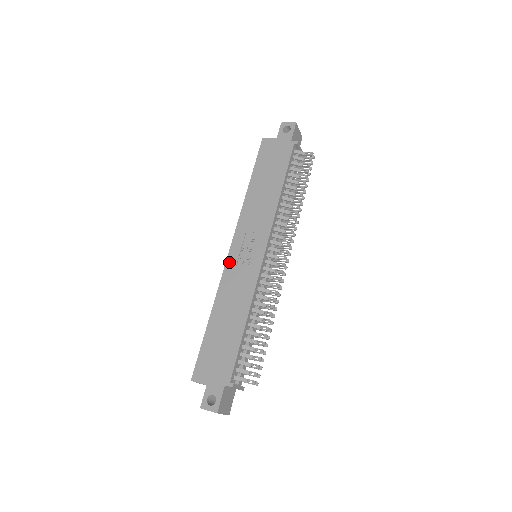
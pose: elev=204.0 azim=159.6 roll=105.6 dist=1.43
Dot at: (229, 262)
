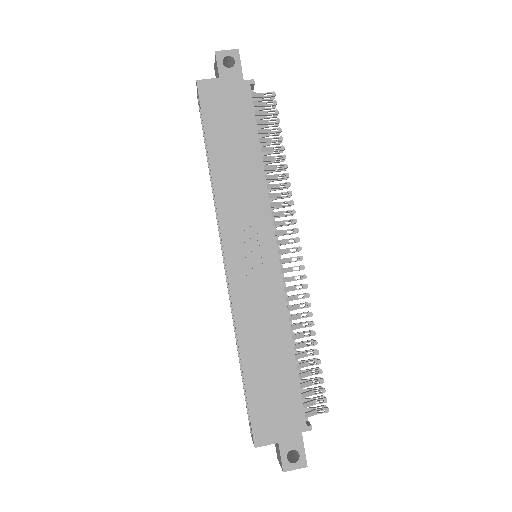
Dot at: (233, 279)
